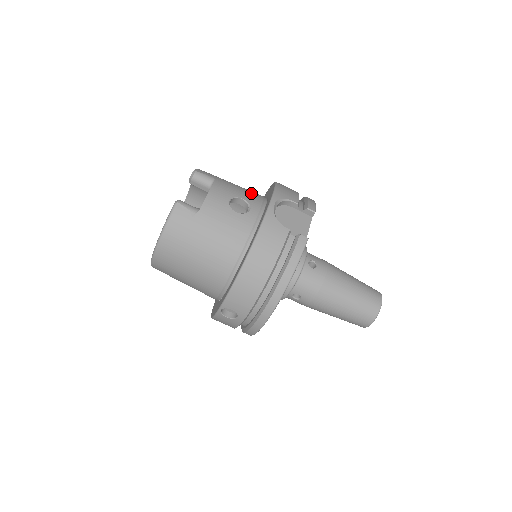
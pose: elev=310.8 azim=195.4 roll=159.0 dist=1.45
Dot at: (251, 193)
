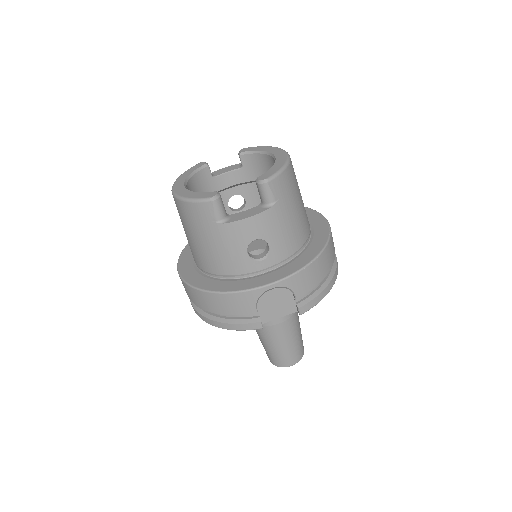
Dot at: (289, 242)
